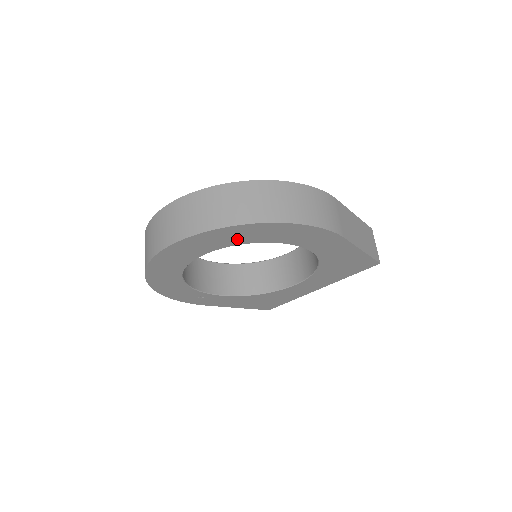
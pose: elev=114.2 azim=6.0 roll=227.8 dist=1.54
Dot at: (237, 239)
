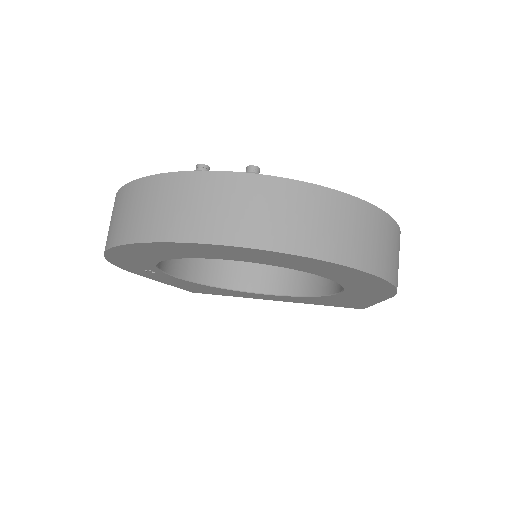
Dot at: (311, 268)
